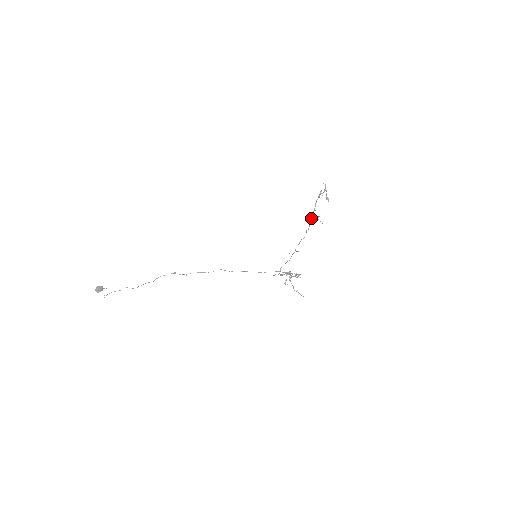
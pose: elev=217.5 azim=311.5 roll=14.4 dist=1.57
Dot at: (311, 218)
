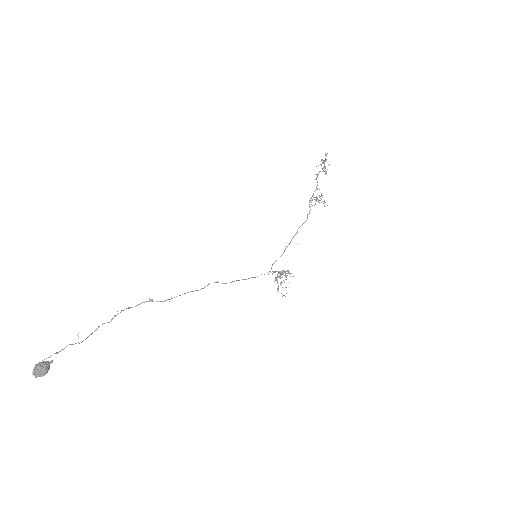
Dot at: occluded
